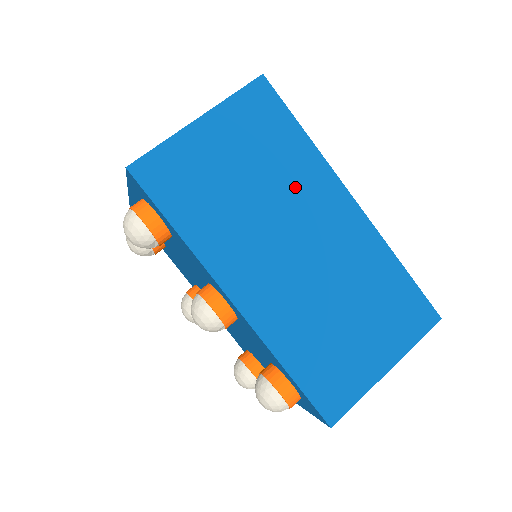
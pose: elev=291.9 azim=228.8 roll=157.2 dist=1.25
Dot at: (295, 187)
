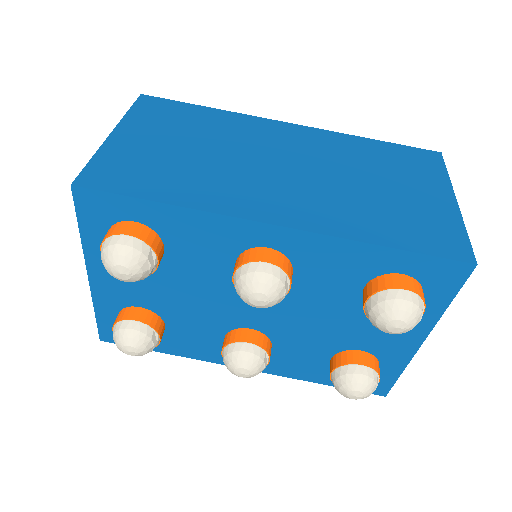
Dot at: (237, 135)
